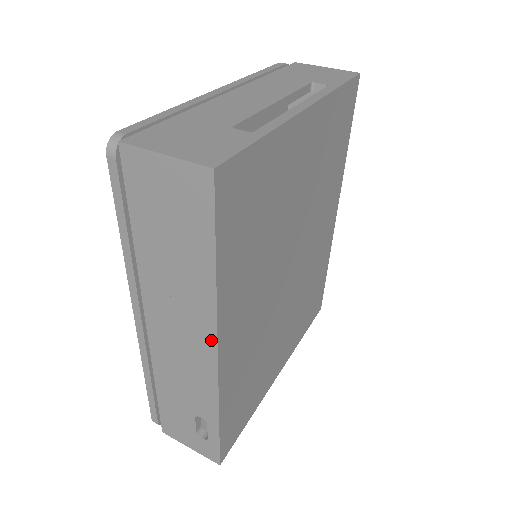
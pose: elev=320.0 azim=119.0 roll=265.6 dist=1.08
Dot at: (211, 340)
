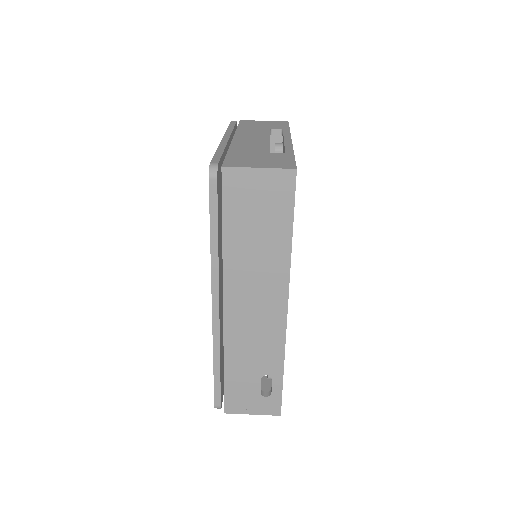
Dot at: (283, 297)
